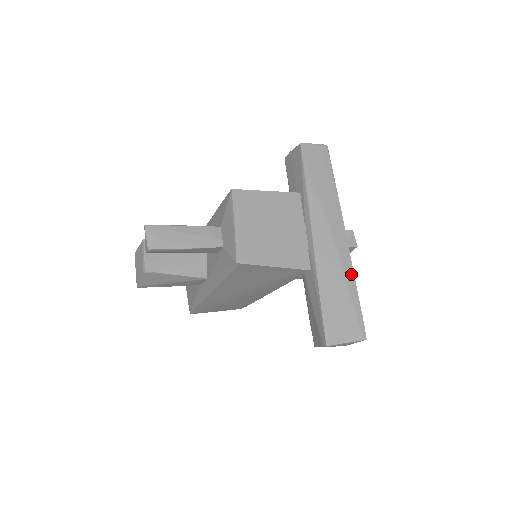
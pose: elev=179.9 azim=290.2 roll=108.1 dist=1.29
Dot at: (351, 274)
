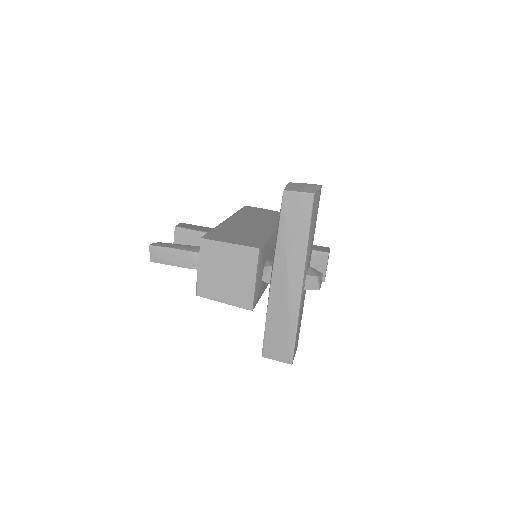
Dot at: (295, 316)
